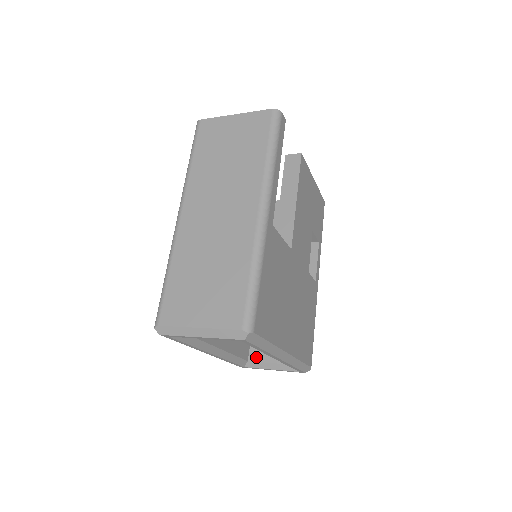
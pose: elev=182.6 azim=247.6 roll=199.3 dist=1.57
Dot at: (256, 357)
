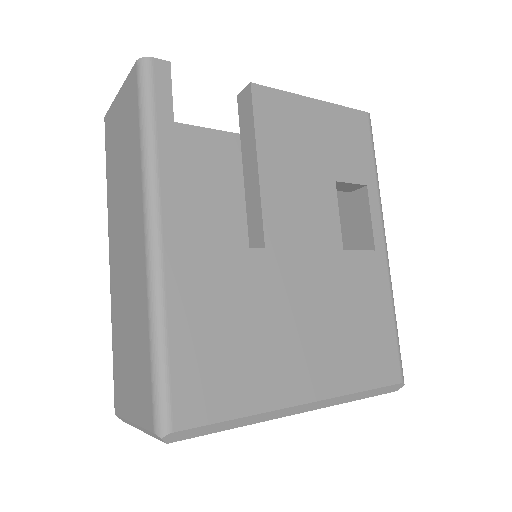
Dot at: occluded
